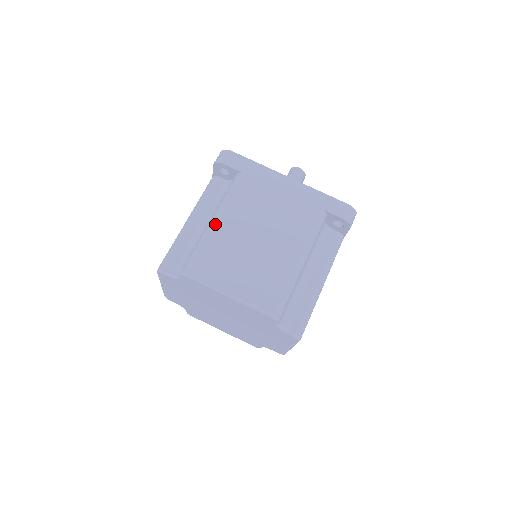
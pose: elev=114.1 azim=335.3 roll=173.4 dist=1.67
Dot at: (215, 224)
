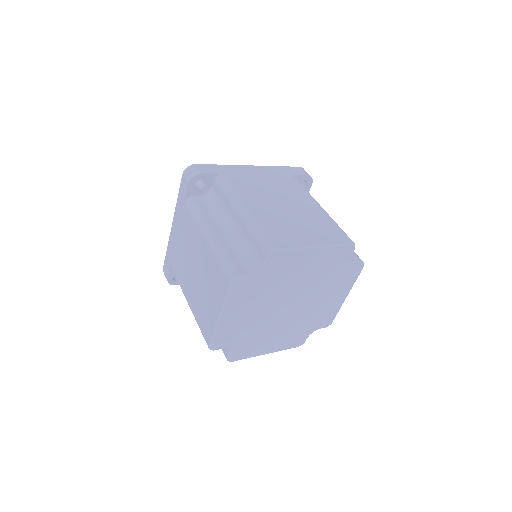
Dot at: (248, 210)
